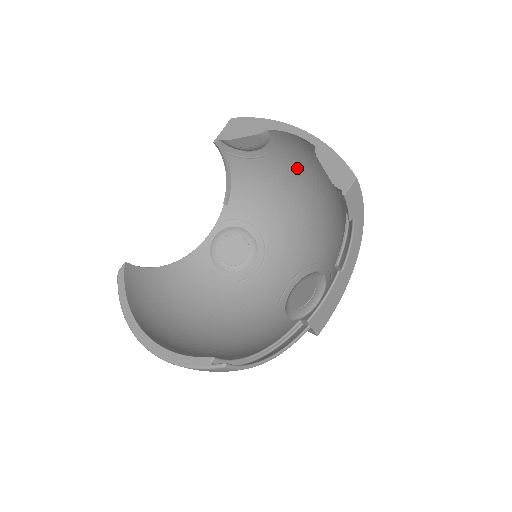
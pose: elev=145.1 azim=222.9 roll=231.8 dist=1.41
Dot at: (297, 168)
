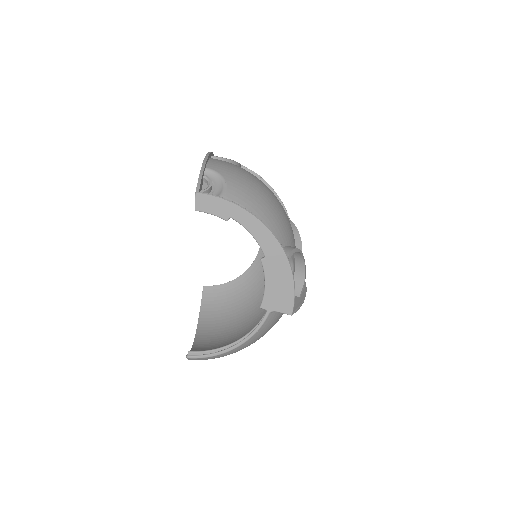
Dot at: occluded
